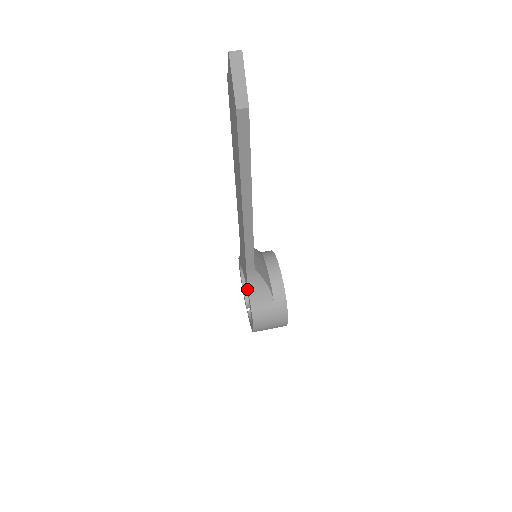
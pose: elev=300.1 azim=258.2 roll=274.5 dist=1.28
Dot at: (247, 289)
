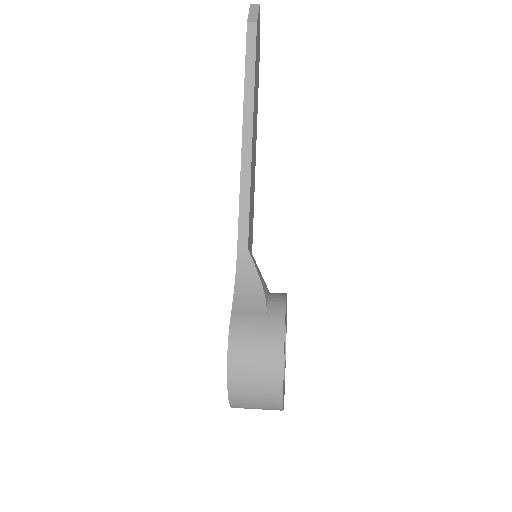
Dot at: occluded
